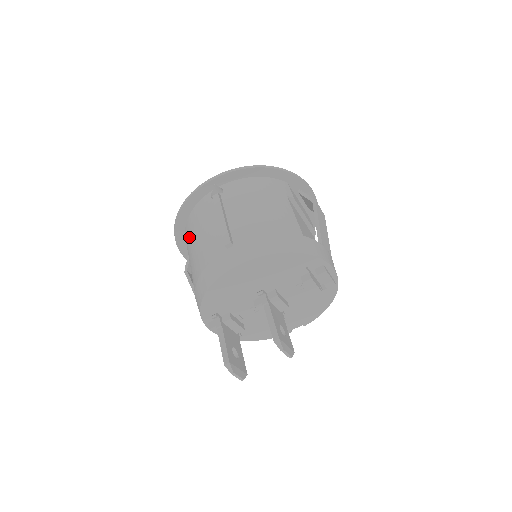
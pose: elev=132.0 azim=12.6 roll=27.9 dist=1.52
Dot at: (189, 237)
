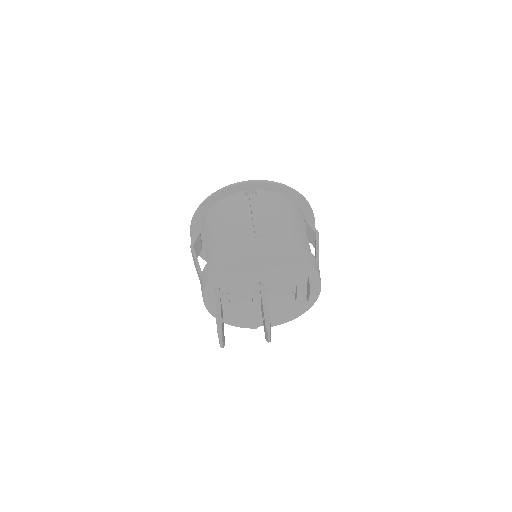
Dot at: (213, 218)
